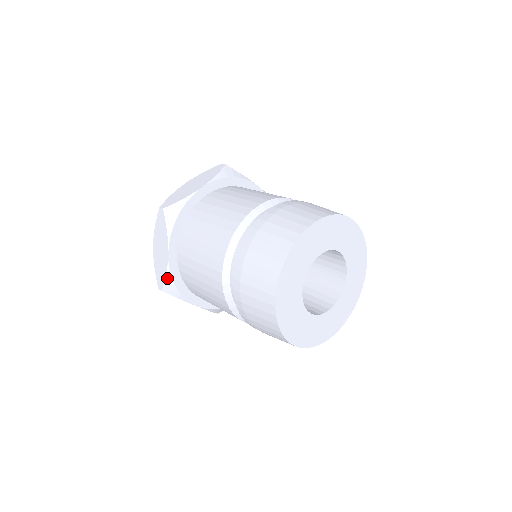
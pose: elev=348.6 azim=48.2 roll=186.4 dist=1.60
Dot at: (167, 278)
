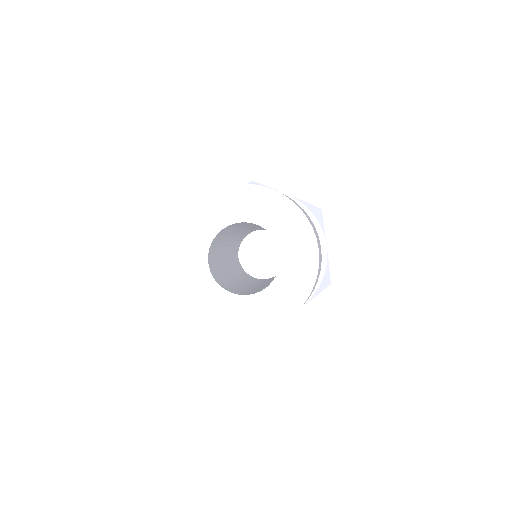
Dot at: occluded
